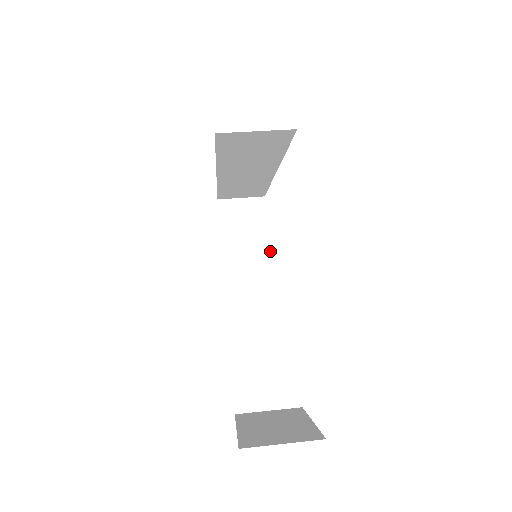
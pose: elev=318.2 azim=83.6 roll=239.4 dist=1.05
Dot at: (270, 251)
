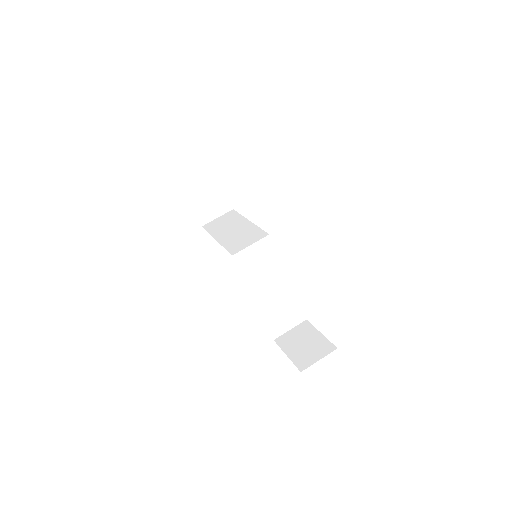
Dot at: (263, 249)
